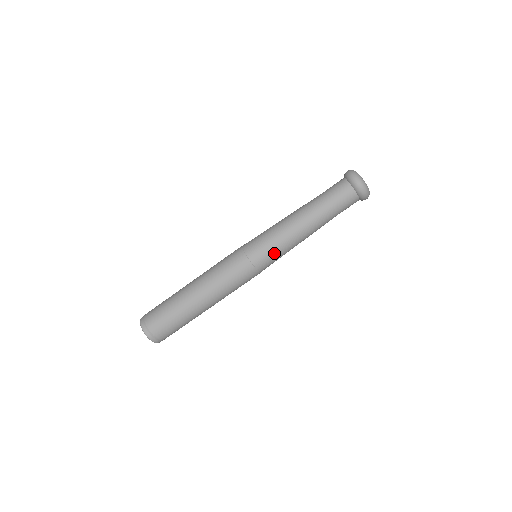
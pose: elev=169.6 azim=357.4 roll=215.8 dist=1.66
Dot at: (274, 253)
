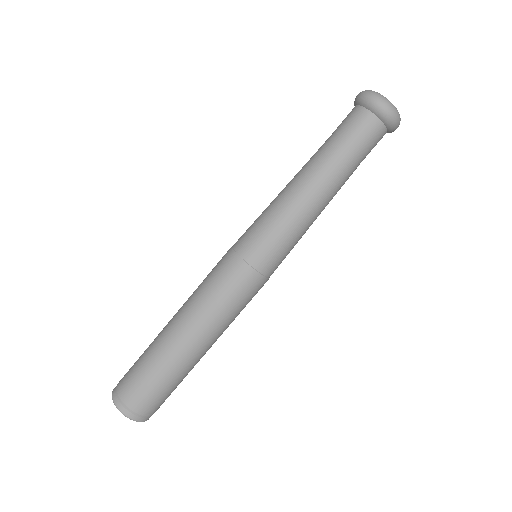
Dot at: (290, 250)
